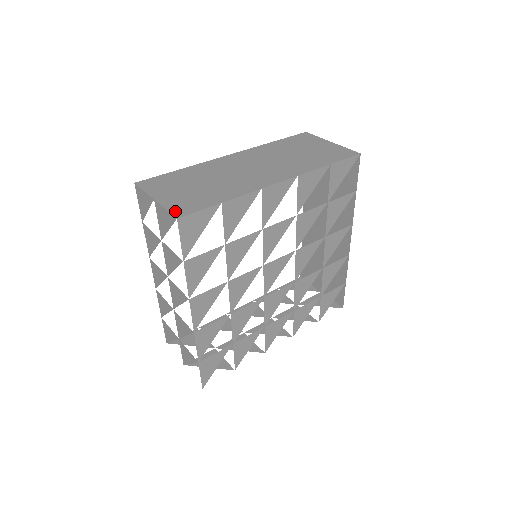
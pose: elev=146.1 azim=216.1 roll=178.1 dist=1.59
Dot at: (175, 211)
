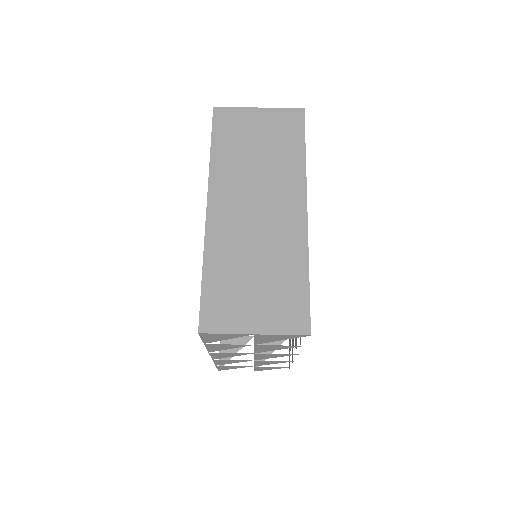
Dot at: (295, 329)
